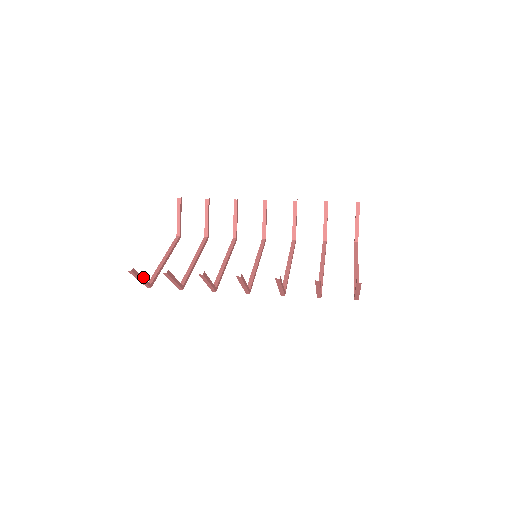
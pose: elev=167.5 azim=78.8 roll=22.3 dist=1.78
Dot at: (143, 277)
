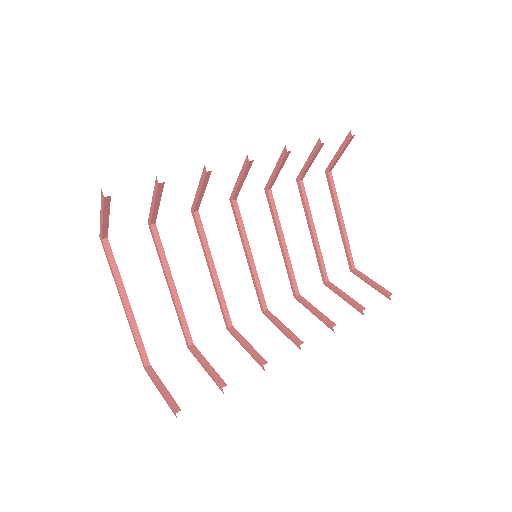
Dot at: (163, 384)
